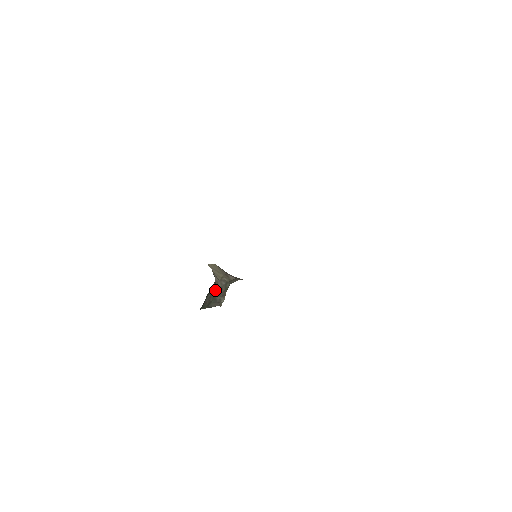
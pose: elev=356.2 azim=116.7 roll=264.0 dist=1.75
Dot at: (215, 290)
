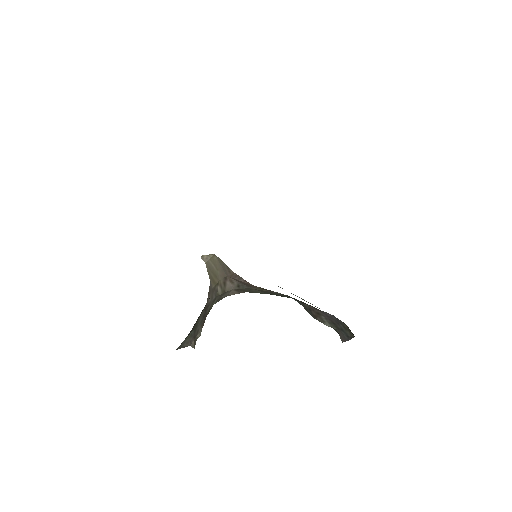
Dot at: occluded
